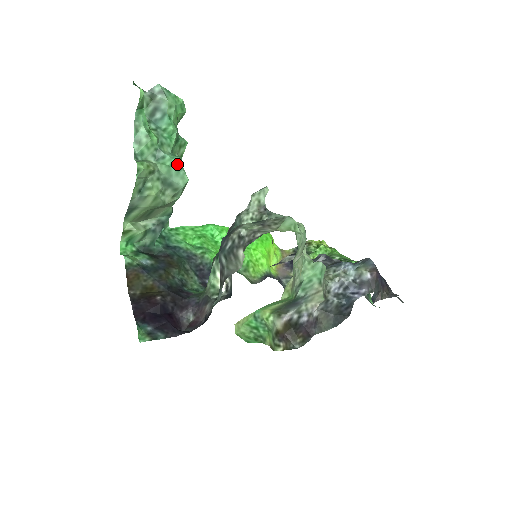
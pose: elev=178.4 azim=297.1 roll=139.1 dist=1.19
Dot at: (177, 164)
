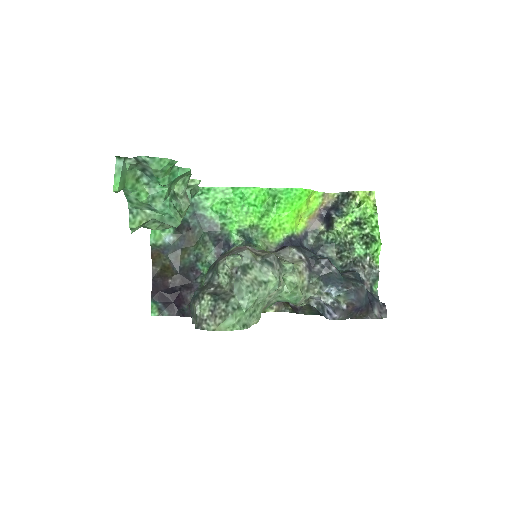
Dot at: (168, 214)
